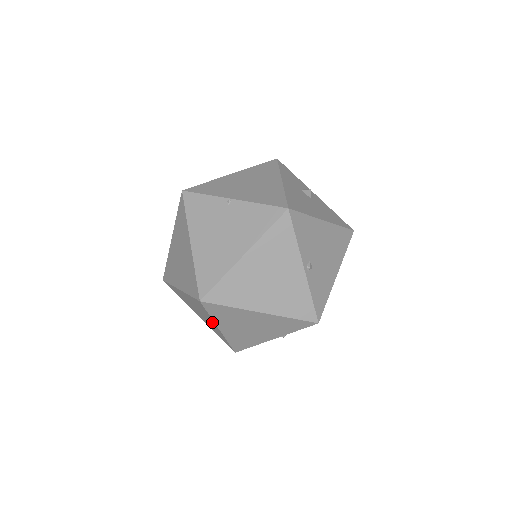
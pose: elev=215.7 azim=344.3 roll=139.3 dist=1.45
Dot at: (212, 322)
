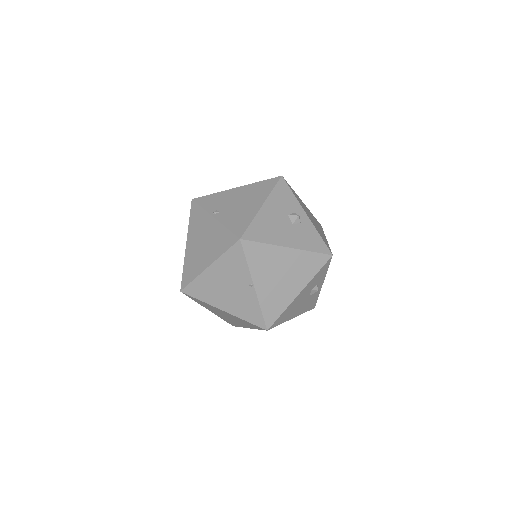
Dot at: occluded
